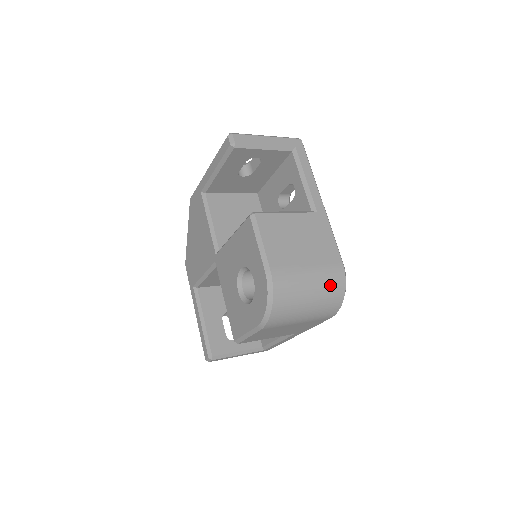
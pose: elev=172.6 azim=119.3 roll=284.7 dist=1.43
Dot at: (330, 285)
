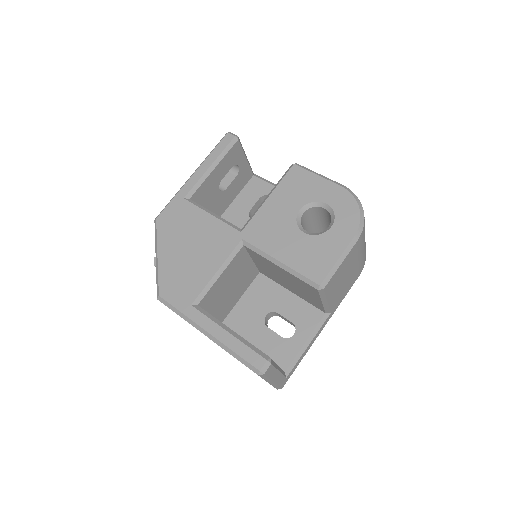
Dot at: occluded
